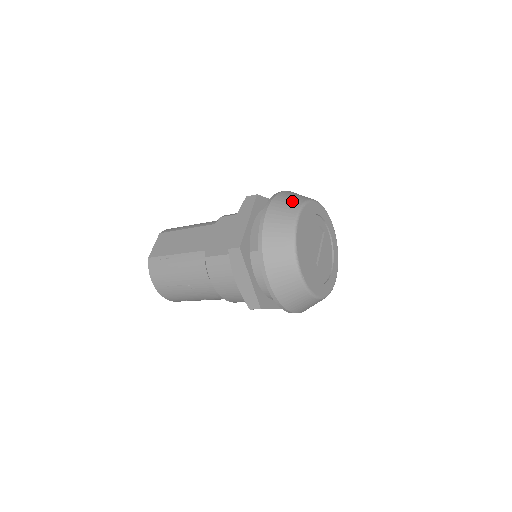
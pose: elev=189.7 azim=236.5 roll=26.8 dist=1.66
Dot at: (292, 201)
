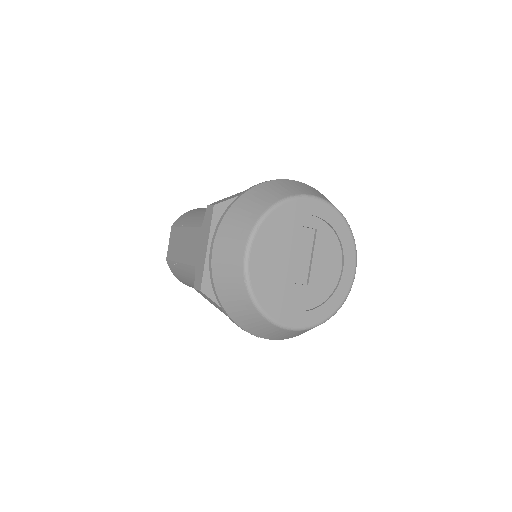
Dot at: (243, 221)
